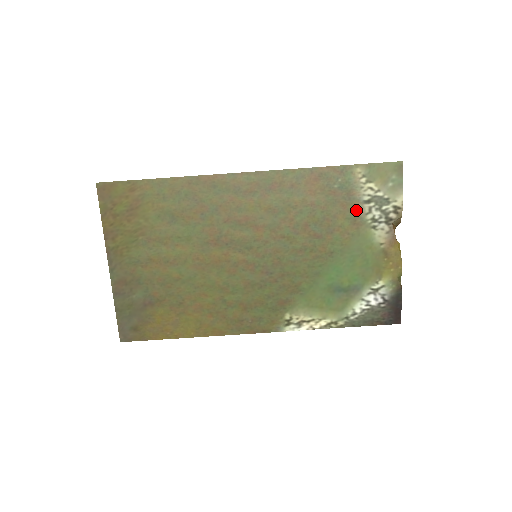
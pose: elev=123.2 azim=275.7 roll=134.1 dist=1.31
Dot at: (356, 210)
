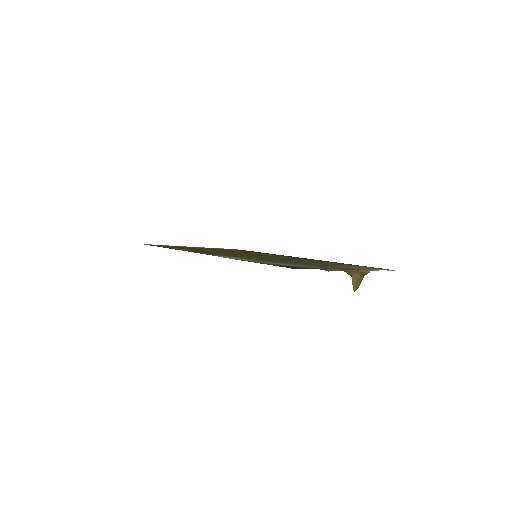
Dot at: (341, 265)
